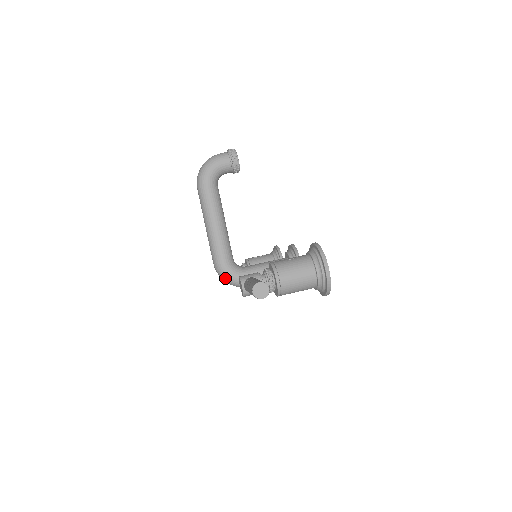
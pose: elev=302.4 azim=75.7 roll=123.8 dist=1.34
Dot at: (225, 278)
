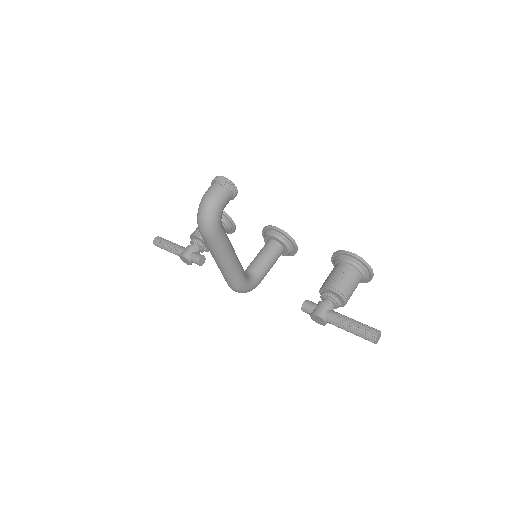
Dot at: (245, 292)
